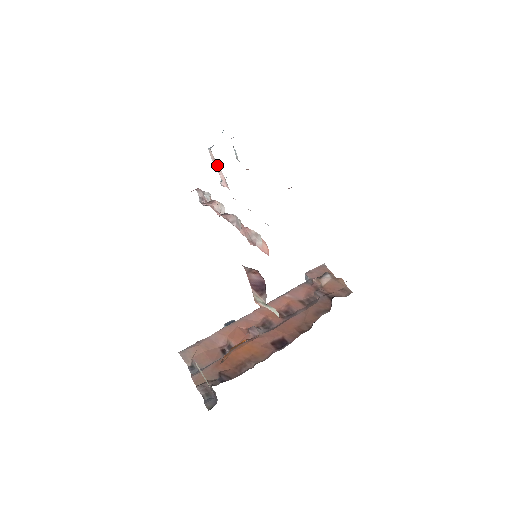
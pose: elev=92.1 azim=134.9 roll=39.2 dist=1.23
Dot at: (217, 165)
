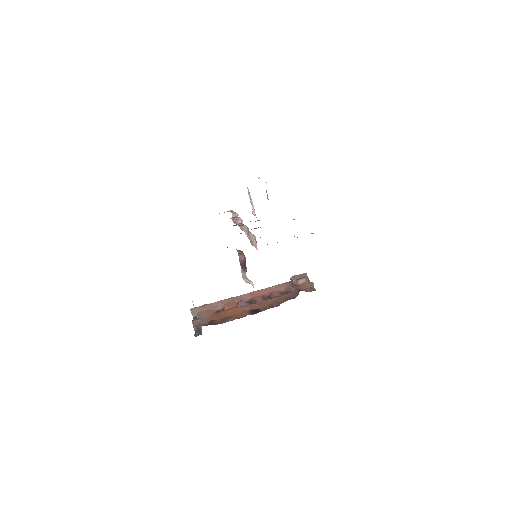
Dot at: (251, 199)
